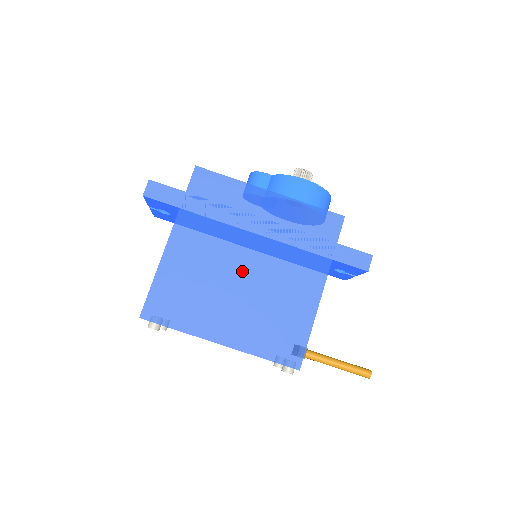
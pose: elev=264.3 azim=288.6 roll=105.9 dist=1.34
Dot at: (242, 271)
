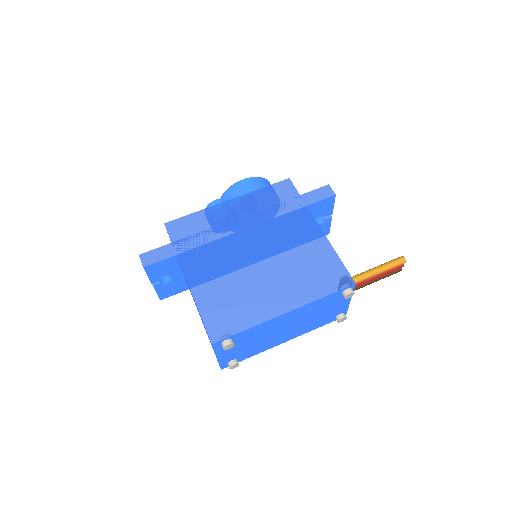
Dot at: (256, 257)
